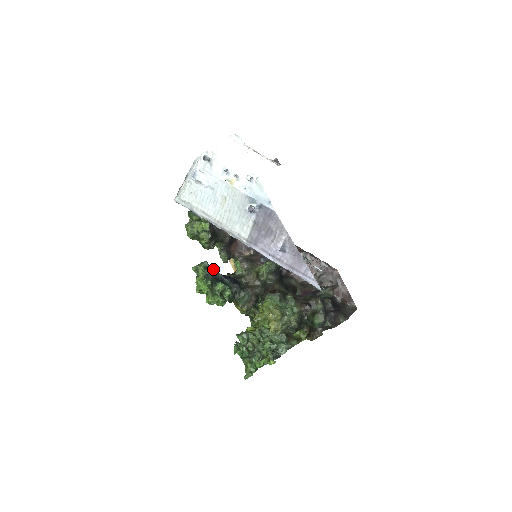
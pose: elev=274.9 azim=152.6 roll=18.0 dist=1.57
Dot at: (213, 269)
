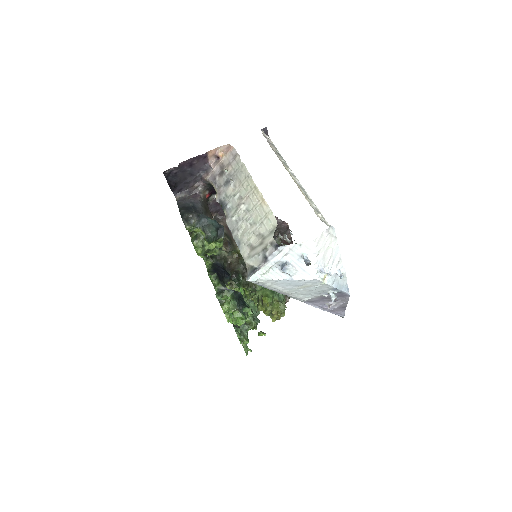
Dot at: occluded
